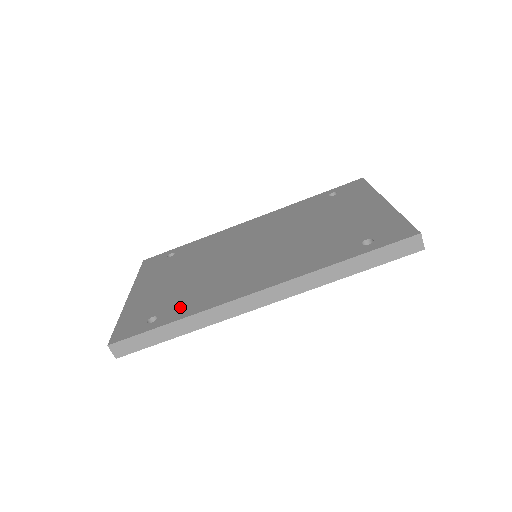
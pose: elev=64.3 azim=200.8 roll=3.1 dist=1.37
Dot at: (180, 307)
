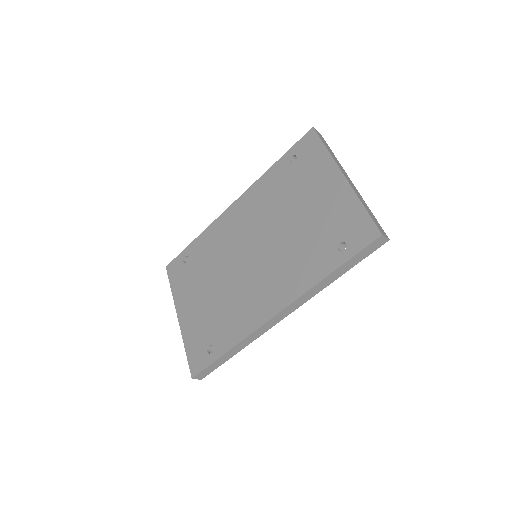
Dot at: (224, 334)
